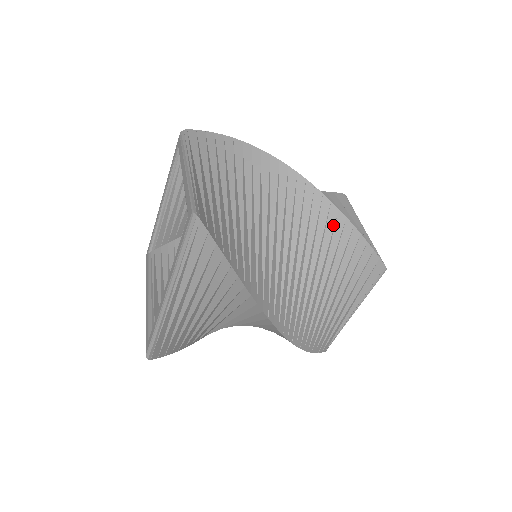
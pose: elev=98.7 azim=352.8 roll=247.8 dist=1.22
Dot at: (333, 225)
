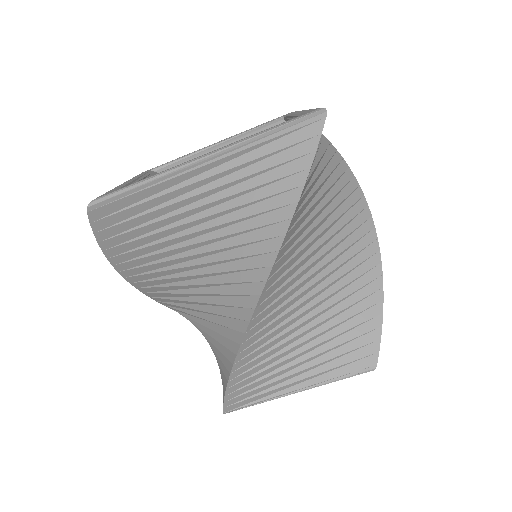
Dot at: (367, 282)
